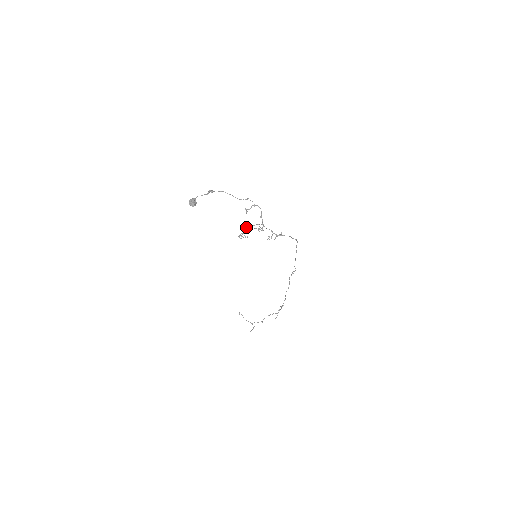
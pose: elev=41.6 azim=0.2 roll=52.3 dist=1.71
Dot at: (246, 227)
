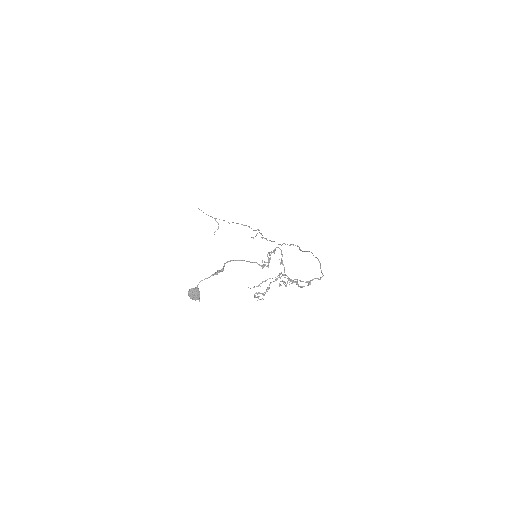
Dot at: occluded
